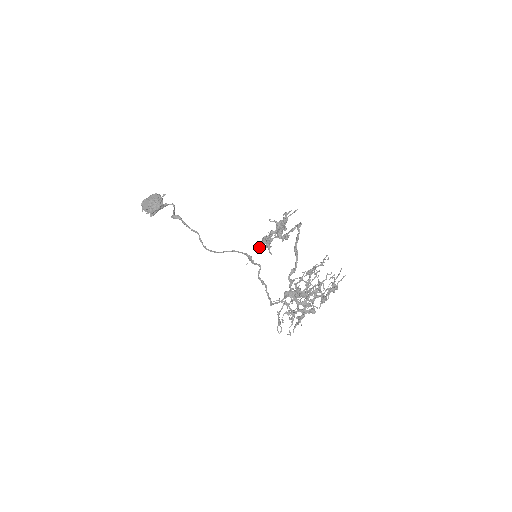
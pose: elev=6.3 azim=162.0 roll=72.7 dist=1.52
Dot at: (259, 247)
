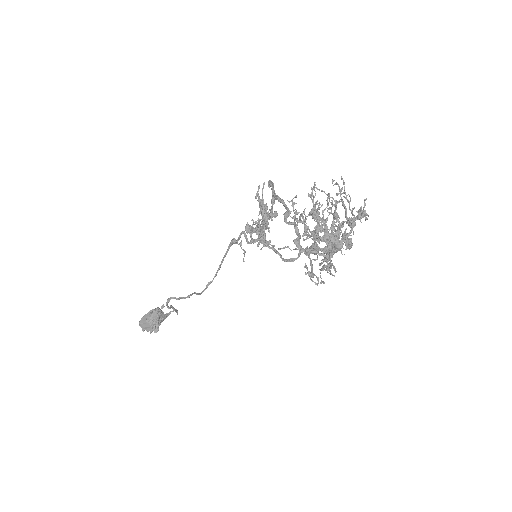
Dot at: occluded
